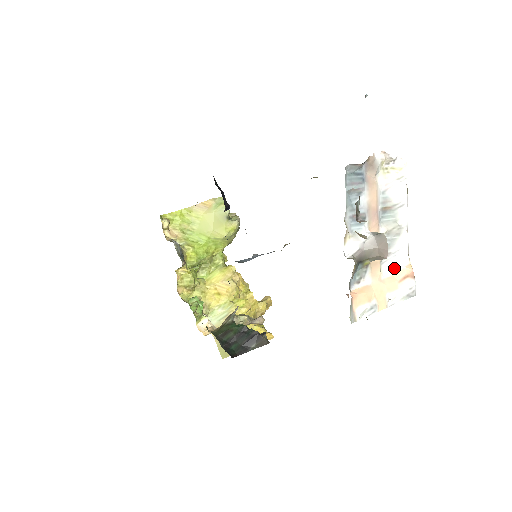
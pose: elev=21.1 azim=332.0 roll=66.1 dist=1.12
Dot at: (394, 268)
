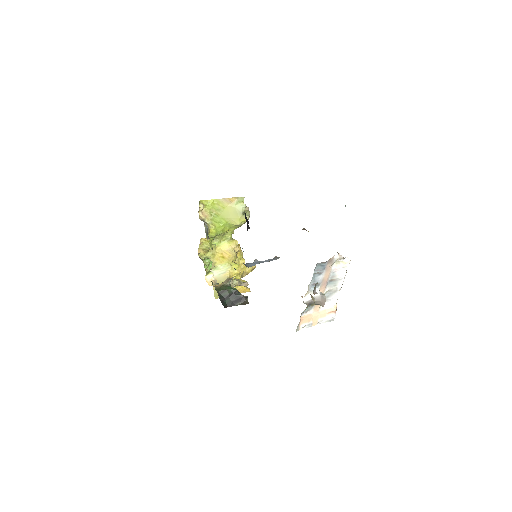
Dot at: (327, 306)
